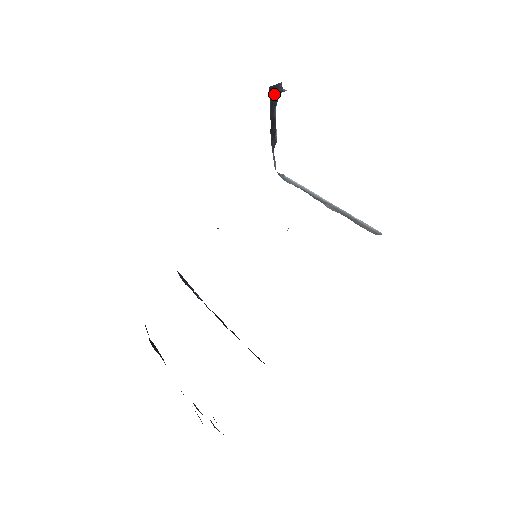
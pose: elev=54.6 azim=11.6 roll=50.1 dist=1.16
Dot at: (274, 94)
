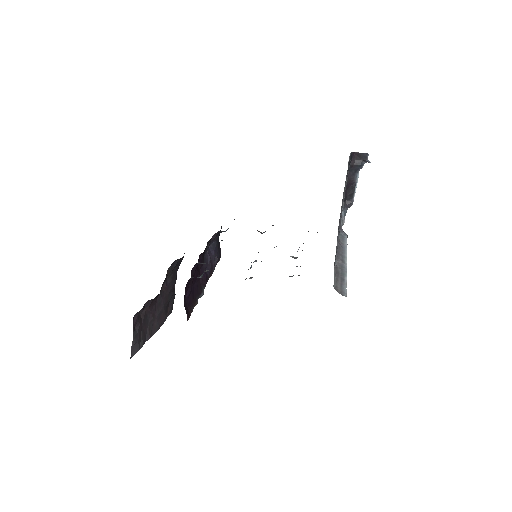
Dot at: (358, 160)
